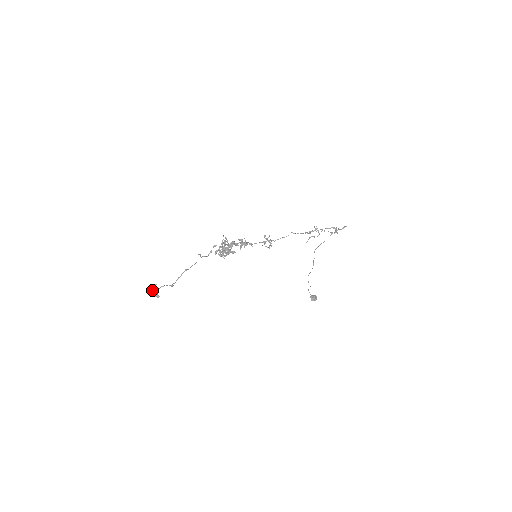
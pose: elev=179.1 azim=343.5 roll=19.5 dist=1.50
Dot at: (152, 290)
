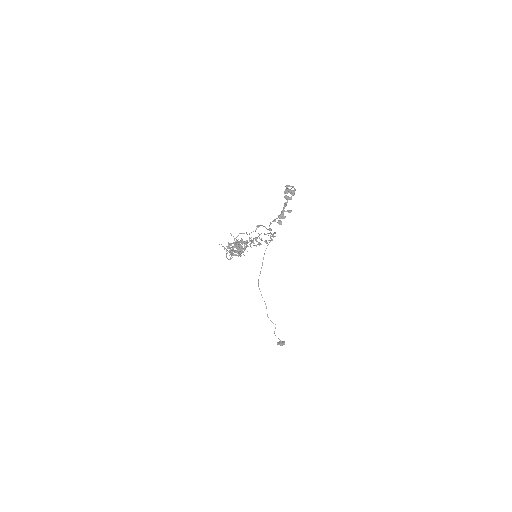
Dot at: (293, 186)
